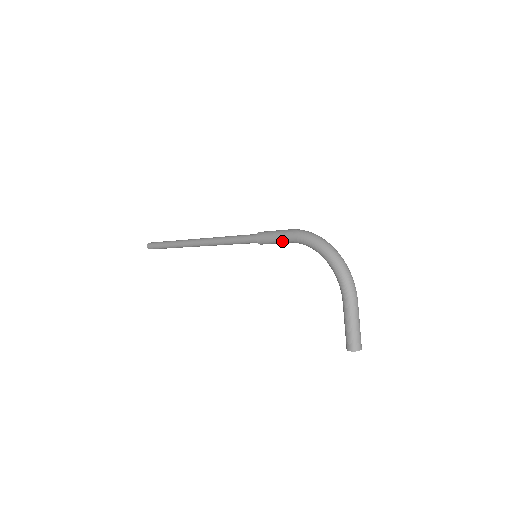
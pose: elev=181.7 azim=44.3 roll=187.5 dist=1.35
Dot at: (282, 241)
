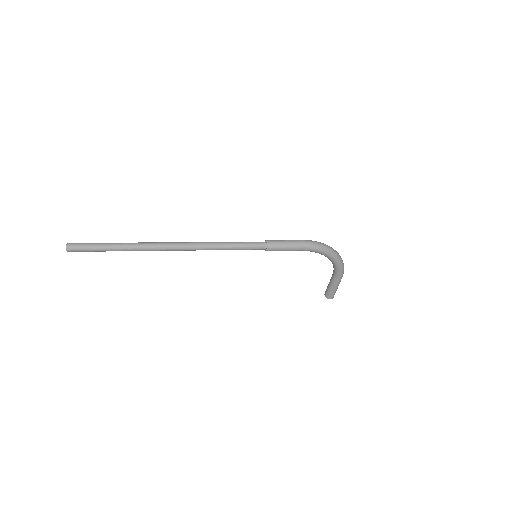
Dot at: occluded
